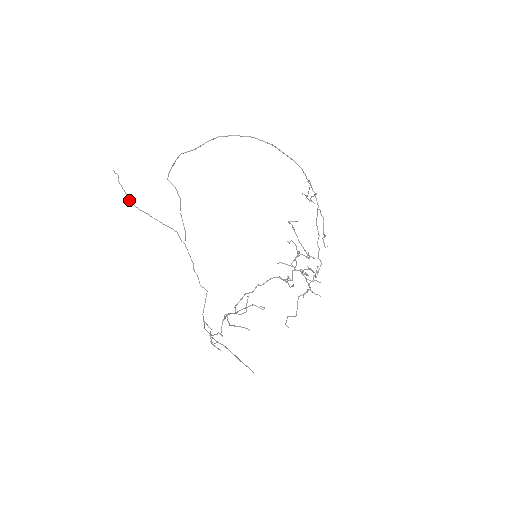
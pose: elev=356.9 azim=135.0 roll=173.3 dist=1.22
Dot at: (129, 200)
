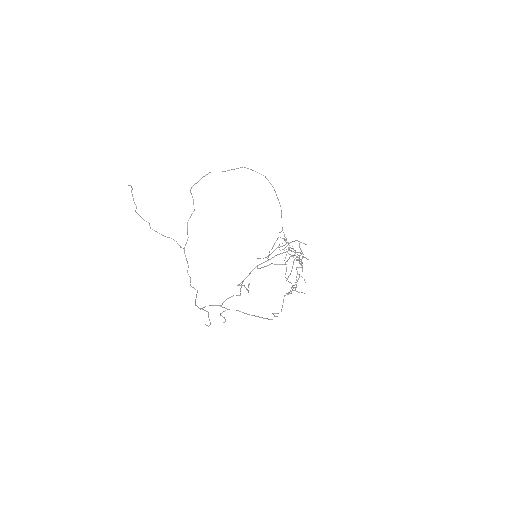
Dot at: occluded
